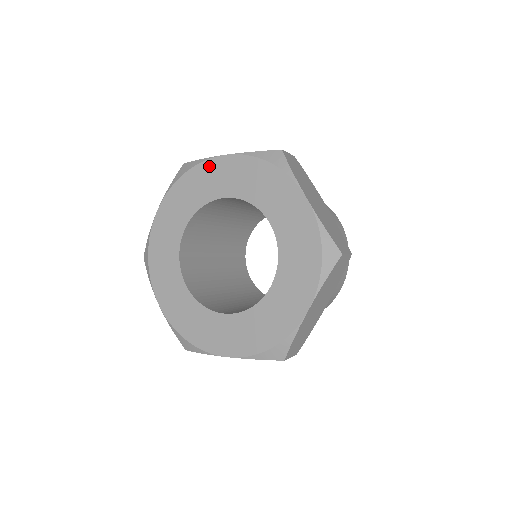
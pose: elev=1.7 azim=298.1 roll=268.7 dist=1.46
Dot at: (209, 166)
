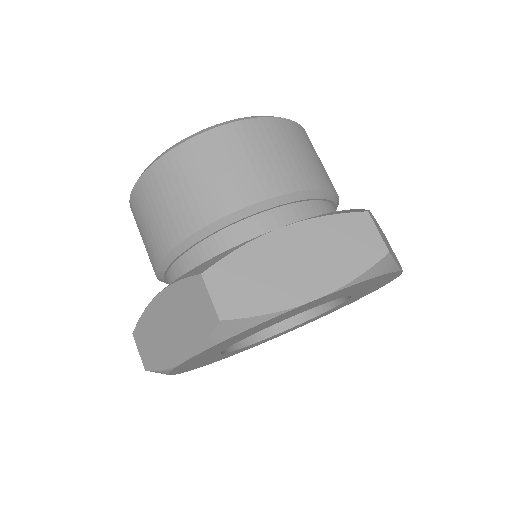
Dot at: occluded
